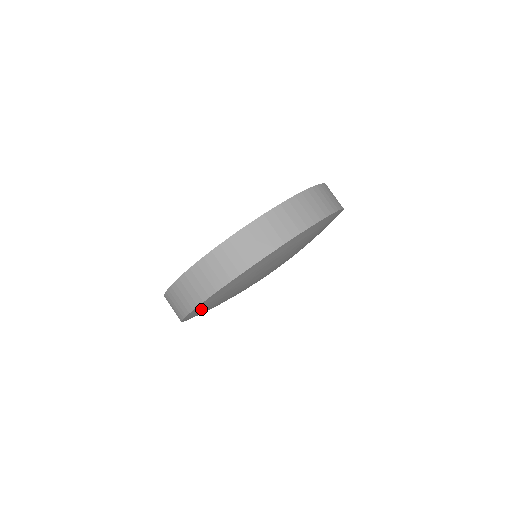
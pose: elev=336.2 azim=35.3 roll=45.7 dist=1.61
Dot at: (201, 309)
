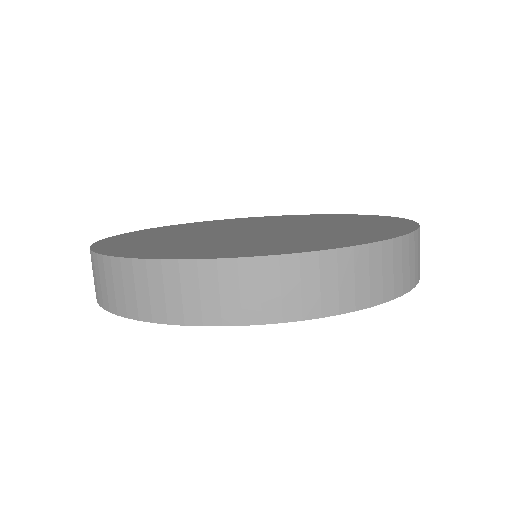
Dot at: occluded
